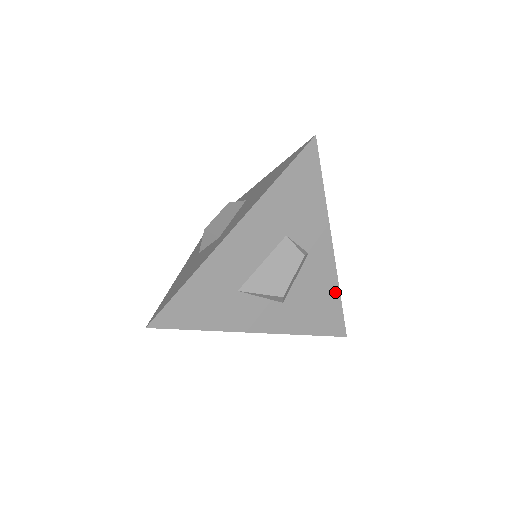
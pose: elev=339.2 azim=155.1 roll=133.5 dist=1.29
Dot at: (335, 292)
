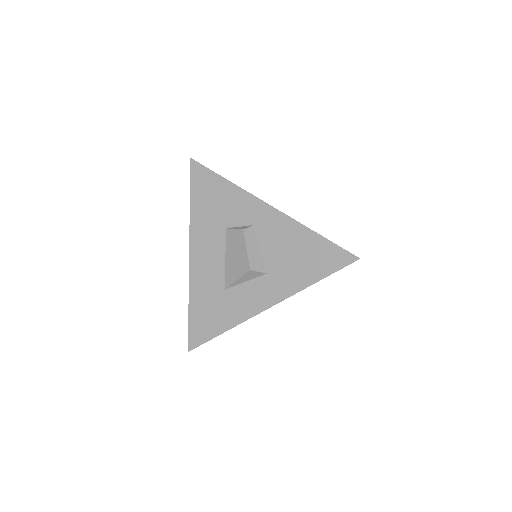
Dot at: (306, 233)
